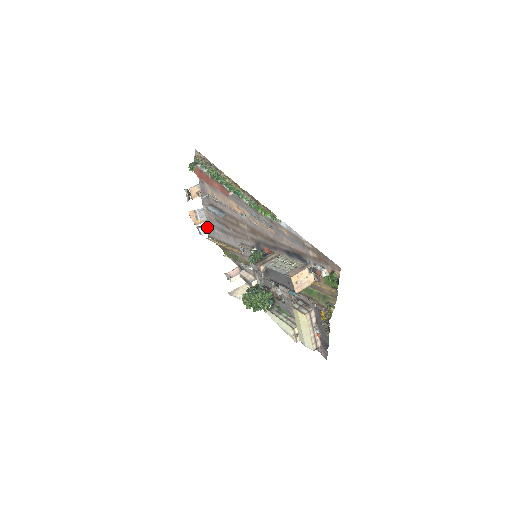
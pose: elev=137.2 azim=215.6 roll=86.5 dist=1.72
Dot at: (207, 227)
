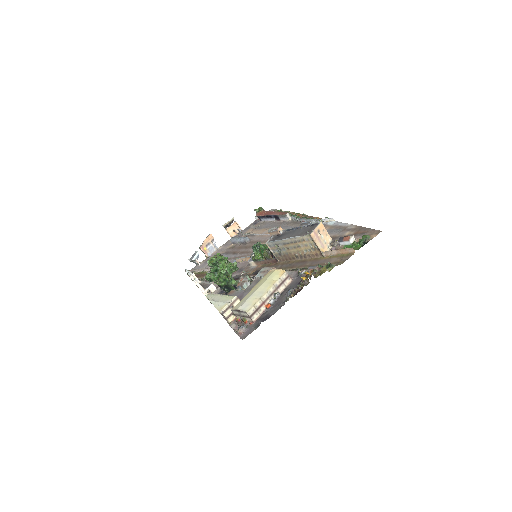
Dot at: (199, 263)
